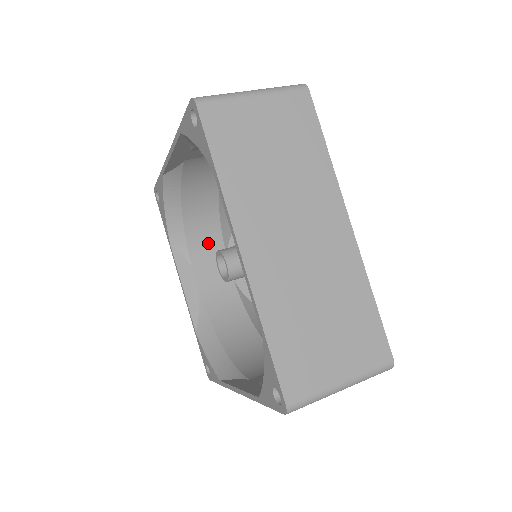
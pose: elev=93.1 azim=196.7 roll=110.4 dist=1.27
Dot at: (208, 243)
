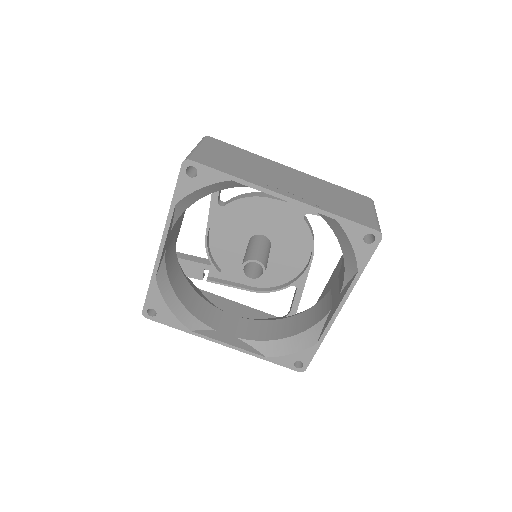
Dot at: (206, 311)
